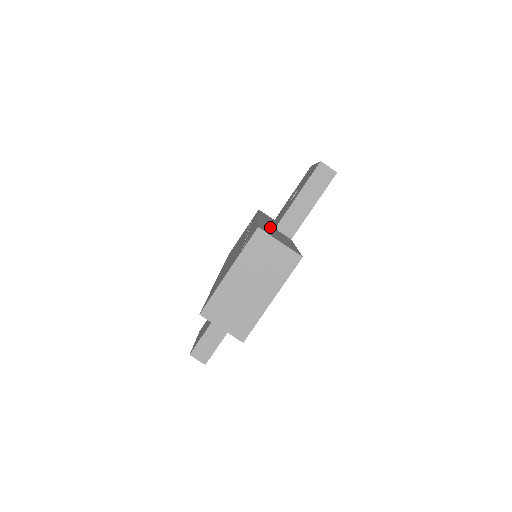
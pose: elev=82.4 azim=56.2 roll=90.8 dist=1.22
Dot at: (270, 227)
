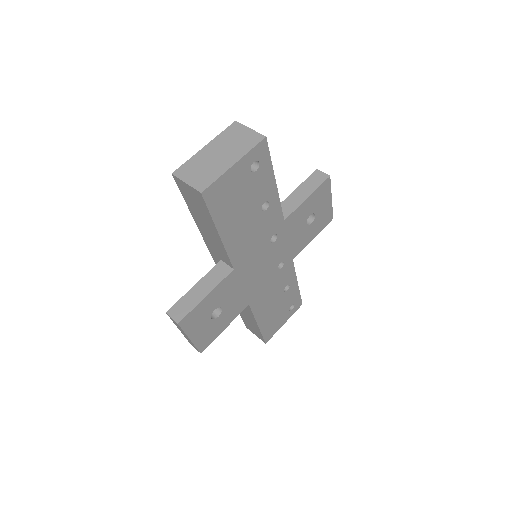
Dot at: occluded
